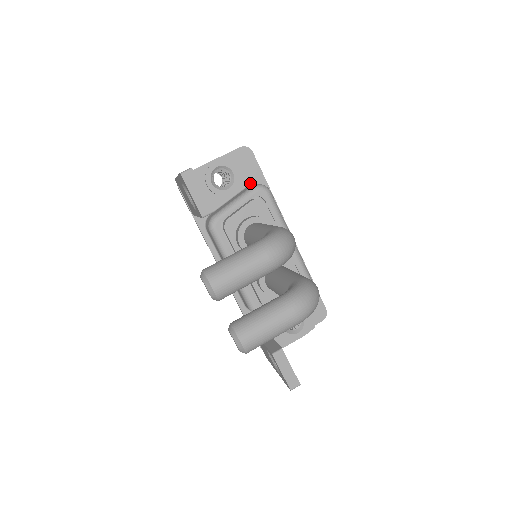
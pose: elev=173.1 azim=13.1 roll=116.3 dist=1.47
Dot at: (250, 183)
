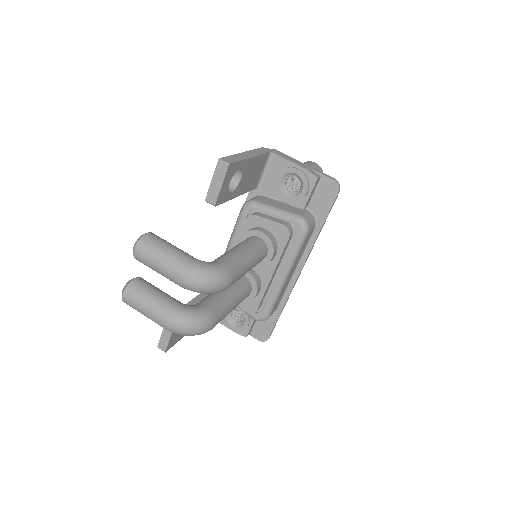
Dot at: (312, 210)
